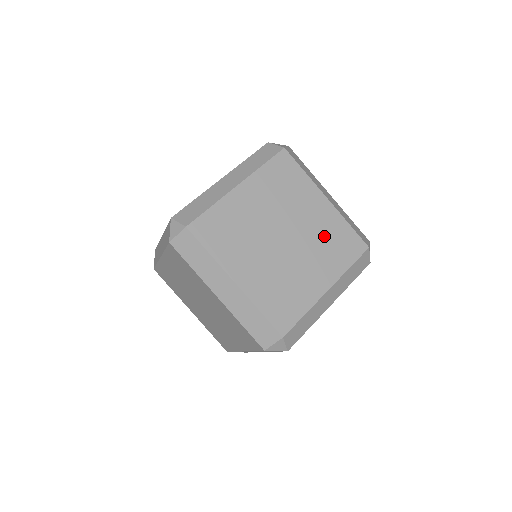
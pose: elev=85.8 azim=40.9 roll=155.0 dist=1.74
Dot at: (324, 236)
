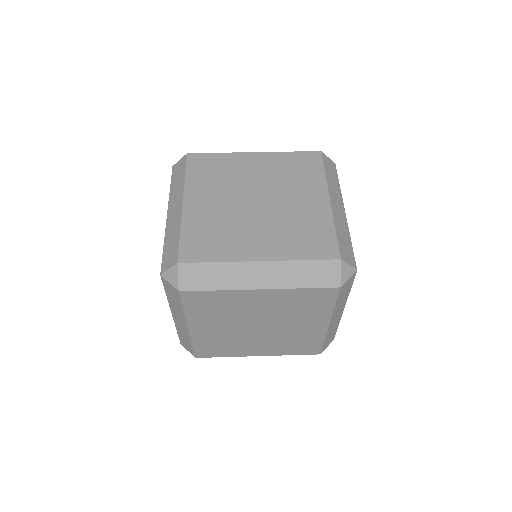
Dot at: (283, 174)
